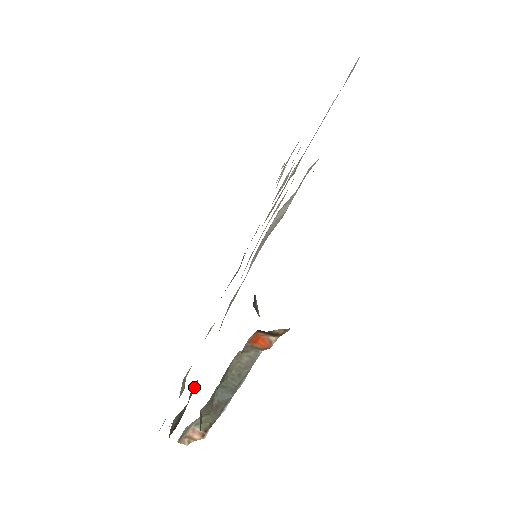
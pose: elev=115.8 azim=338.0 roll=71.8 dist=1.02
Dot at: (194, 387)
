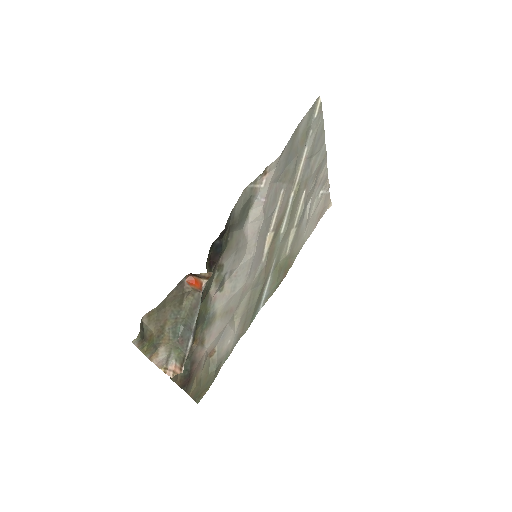
Dot at: (193, 345)
